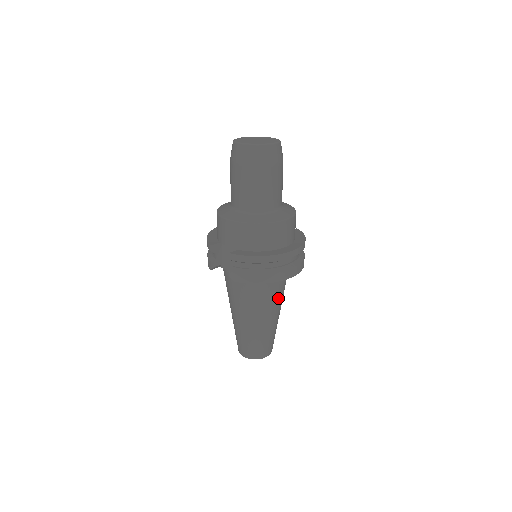
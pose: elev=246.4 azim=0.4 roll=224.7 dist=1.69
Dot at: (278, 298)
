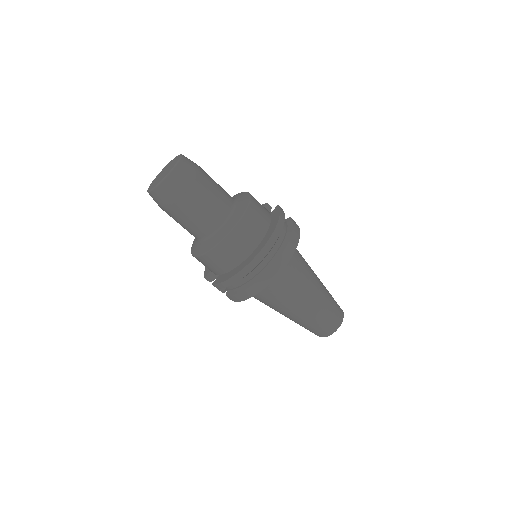
Dot at: (297, 284)
